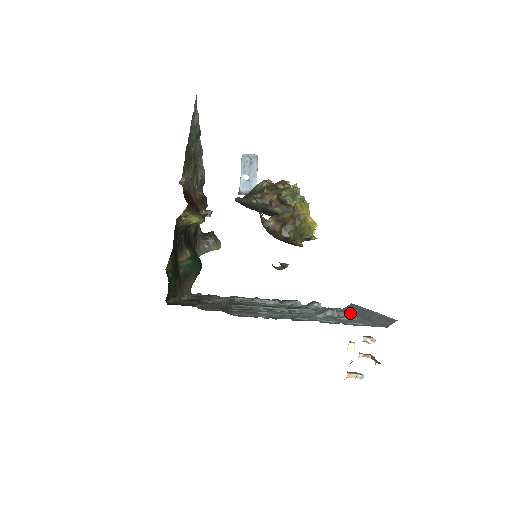
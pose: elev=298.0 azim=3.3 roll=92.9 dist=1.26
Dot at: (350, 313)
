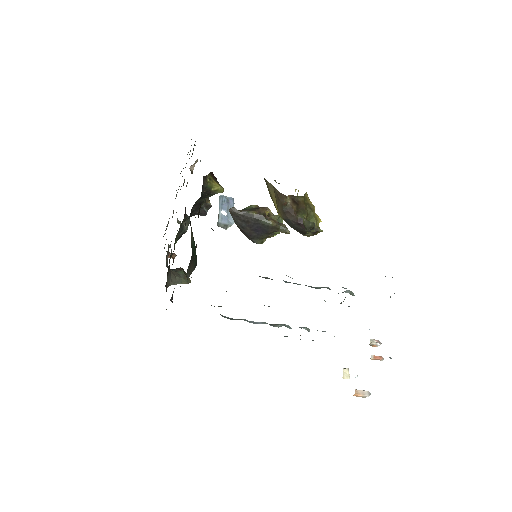
Dot at: occluded
